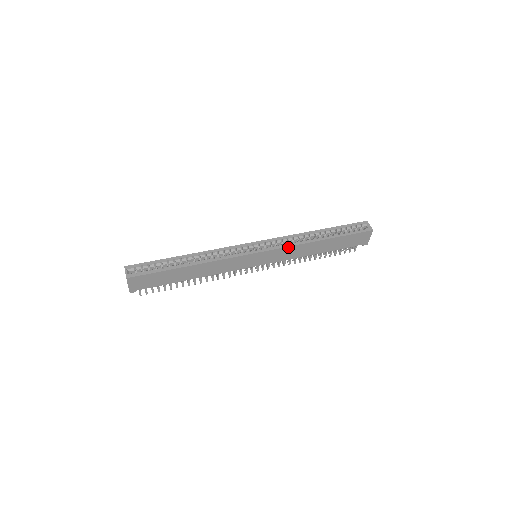
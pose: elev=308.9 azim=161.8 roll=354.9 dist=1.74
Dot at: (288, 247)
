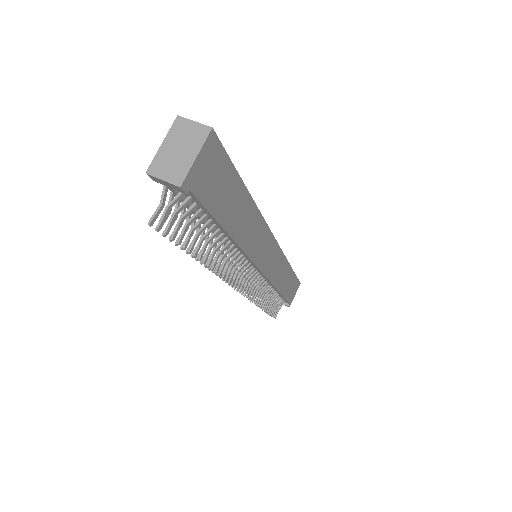
Dot at: (283, 255)
